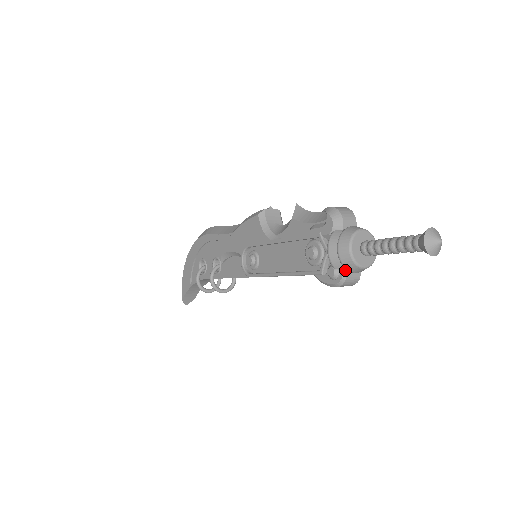
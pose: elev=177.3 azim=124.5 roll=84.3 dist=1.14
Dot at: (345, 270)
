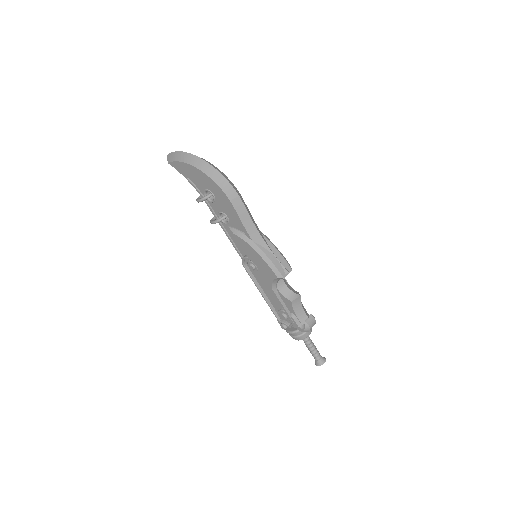
Dot at: occluded
